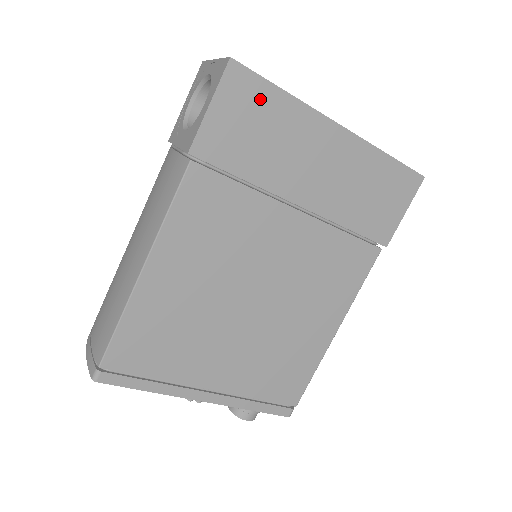
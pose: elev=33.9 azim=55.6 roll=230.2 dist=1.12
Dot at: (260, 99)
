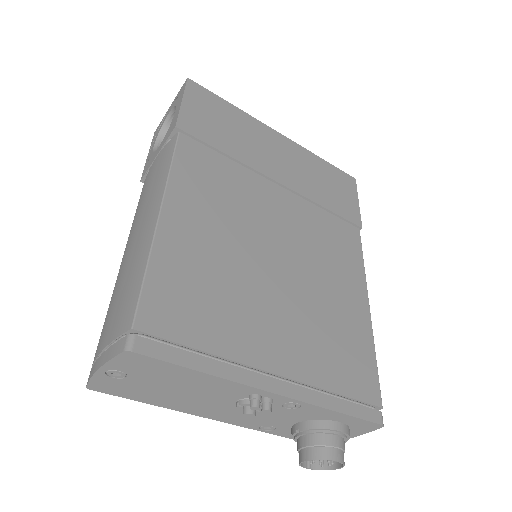
Dot at: (217, 105)
